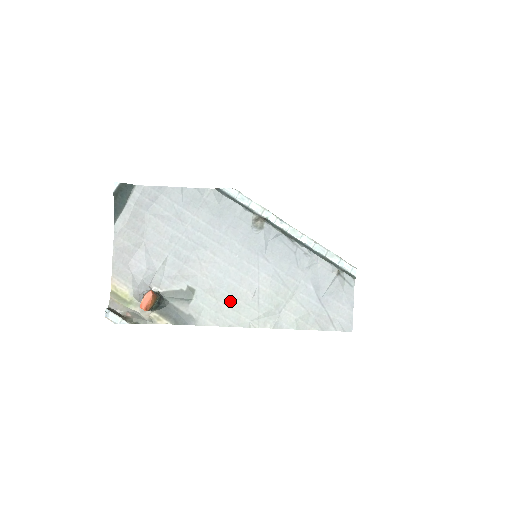
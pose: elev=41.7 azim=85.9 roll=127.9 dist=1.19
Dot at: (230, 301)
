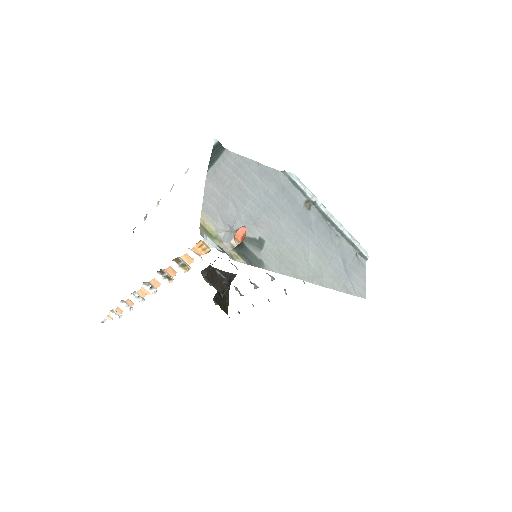
Dot at: (289, 256)
